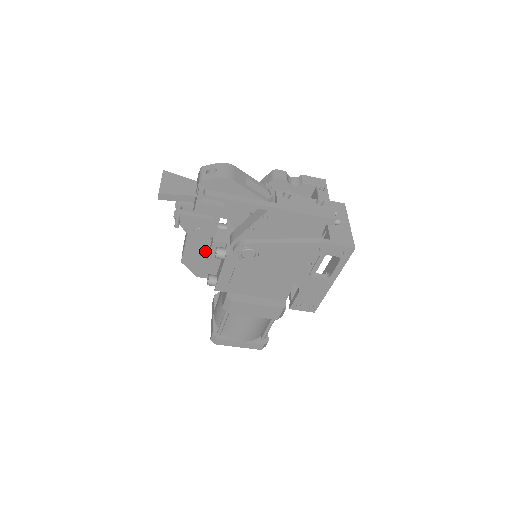
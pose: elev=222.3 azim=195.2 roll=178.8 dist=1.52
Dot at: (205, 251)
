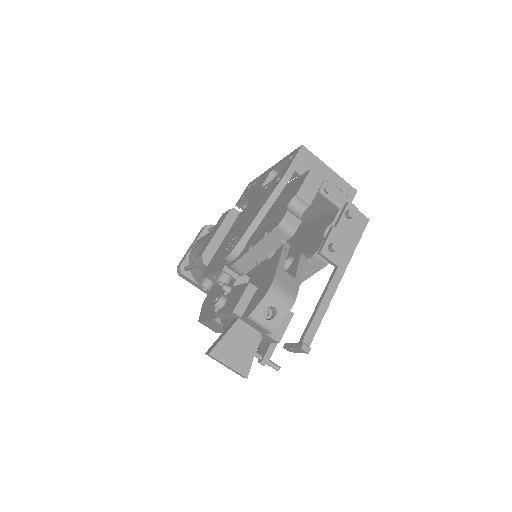
Dot at: occluded
